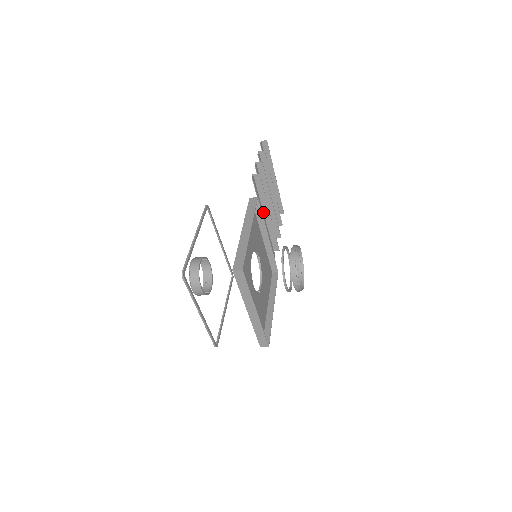
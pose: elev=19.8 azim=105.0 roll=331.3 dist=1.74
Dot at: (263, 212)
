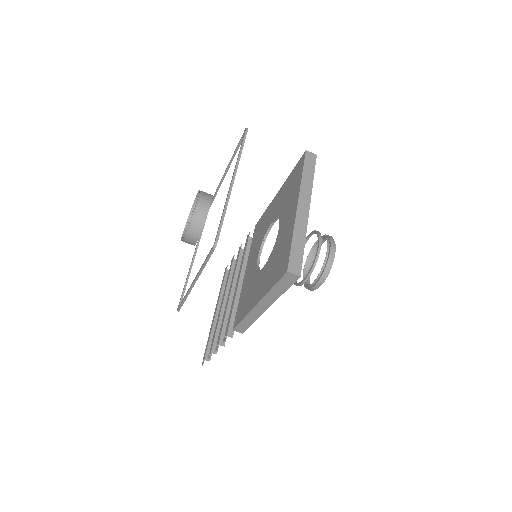
Dot at: (238, 278)
